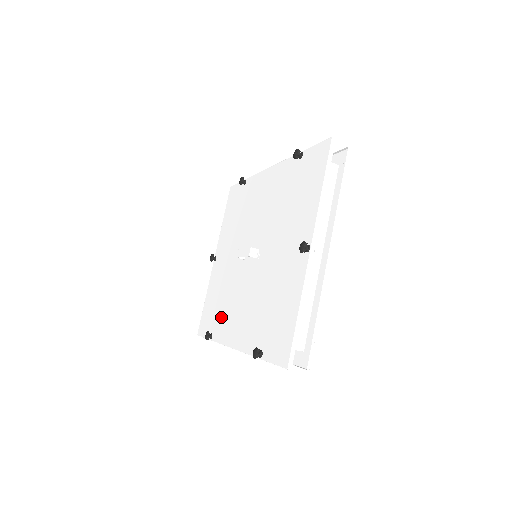
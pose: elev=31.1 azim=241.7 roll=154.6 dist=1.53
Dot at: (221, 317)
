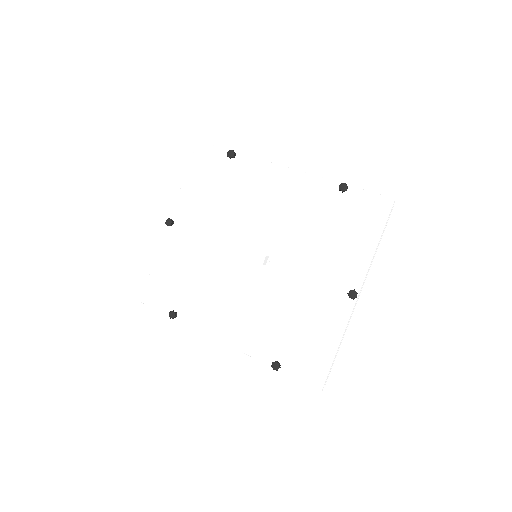
Dot at: (195, 301)
